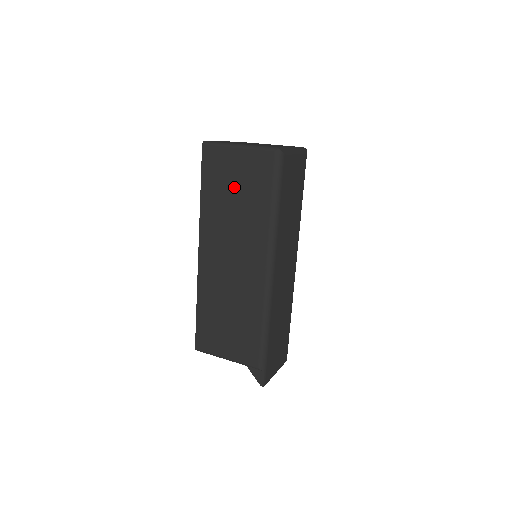
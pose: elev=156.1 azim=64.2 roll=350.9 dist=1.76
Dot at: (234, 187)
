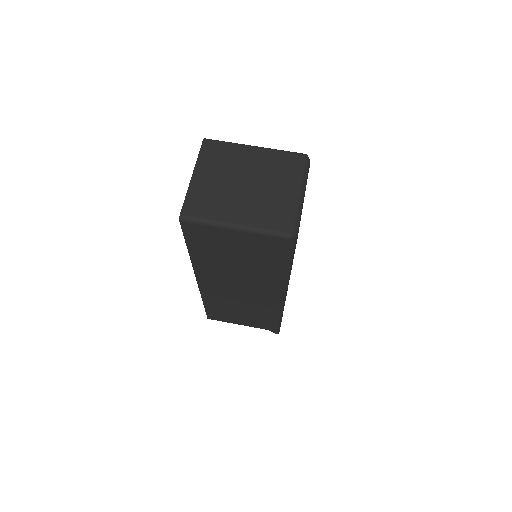
Dot at: (233, 254)
